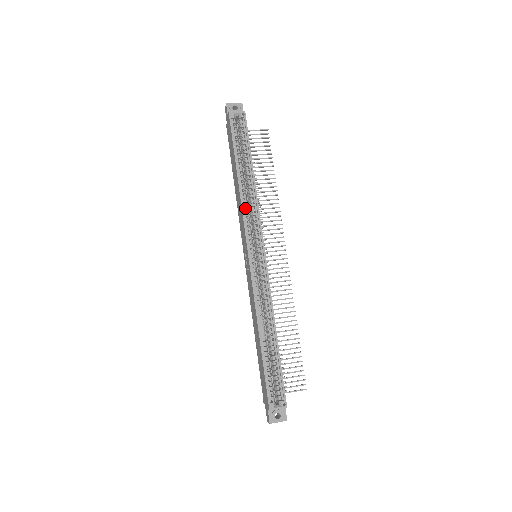
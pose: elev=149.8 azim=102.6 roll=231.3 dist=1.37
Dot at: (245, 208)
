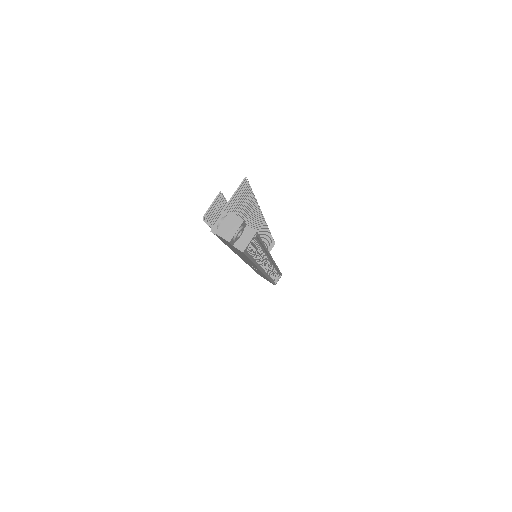
Dot at: occluded
